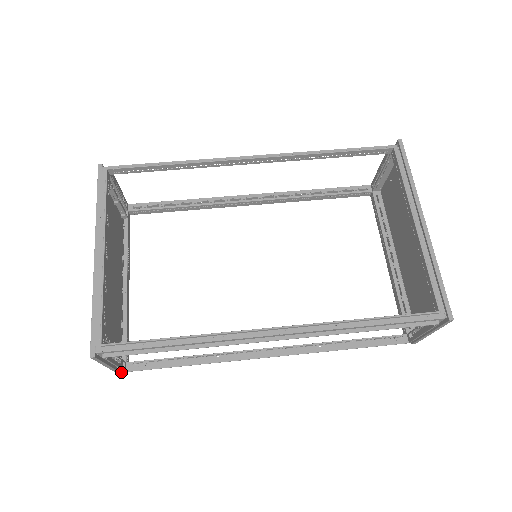
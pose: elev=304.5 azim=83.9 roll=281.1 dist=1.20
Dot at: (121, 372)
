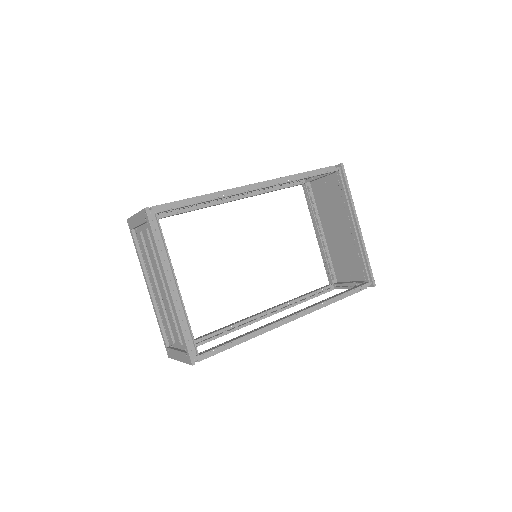
Dot at: occluded
